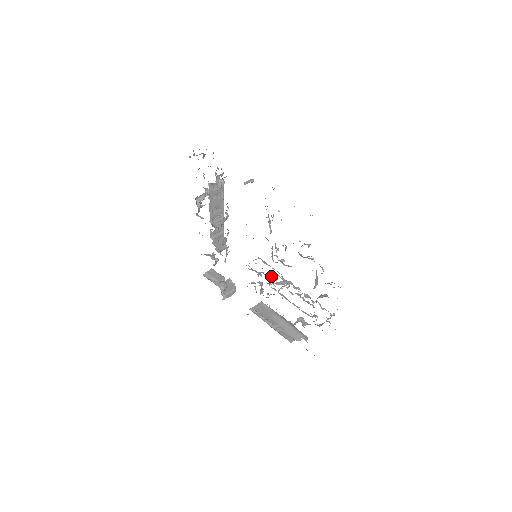
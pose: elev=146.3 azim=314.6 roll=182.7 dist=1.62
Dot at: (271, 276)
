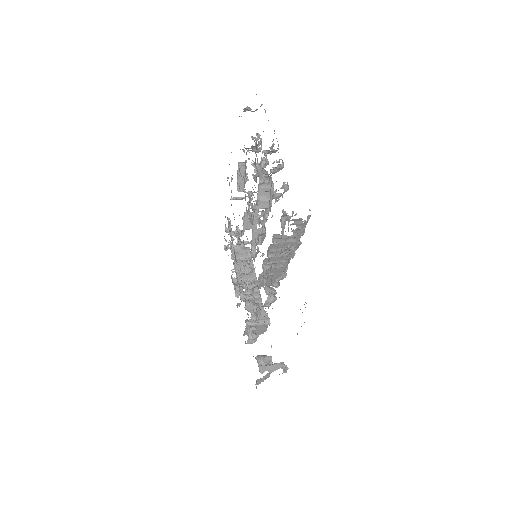
Dot at: occluded
